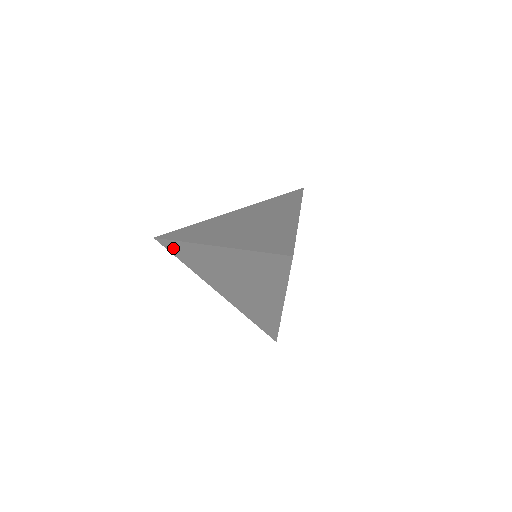
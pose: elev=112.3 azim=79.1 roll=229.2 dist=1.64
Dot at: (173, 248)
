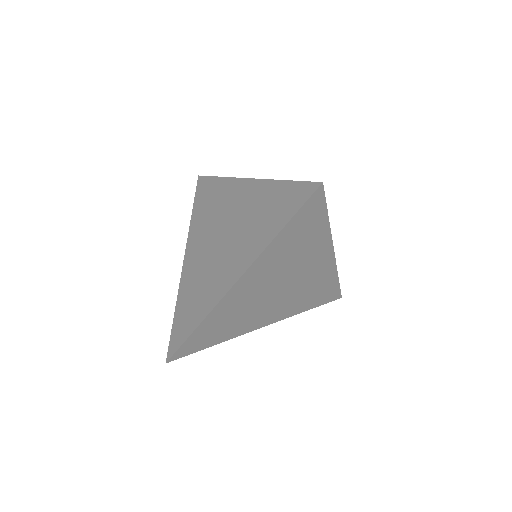
Dot at: (203, 189)
